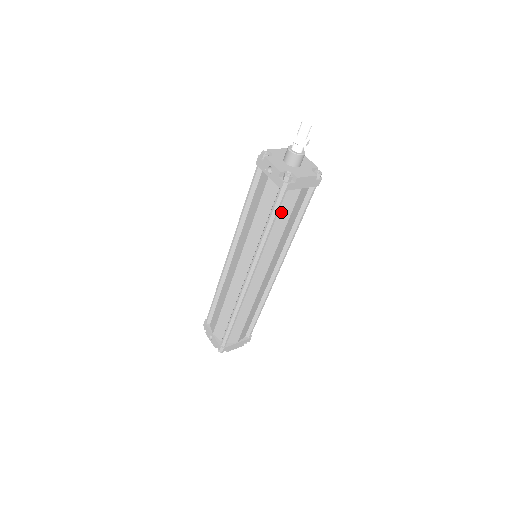
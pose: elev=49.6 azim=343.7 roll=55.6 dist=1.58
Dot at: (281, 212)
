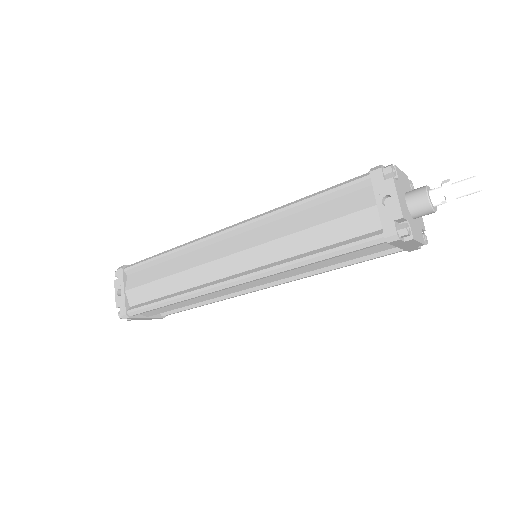
Dot at: occluded
